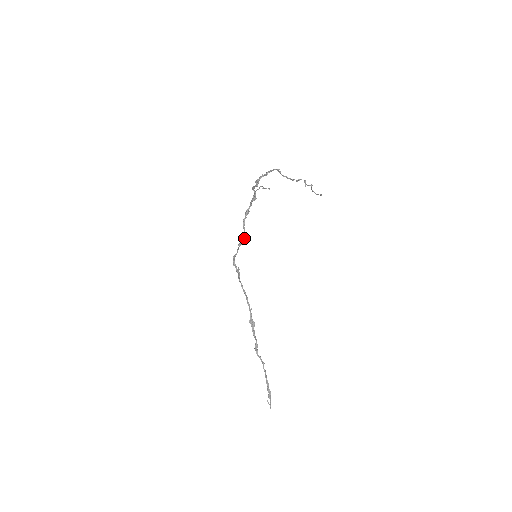
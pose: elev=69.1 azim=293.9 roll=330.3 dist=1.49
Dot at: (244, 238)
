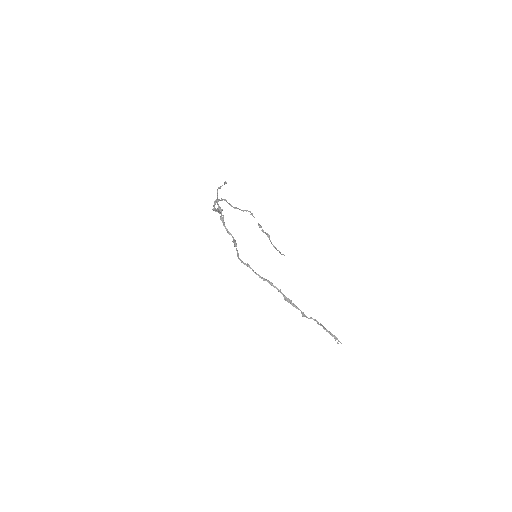
Dot at: (235, 240)
